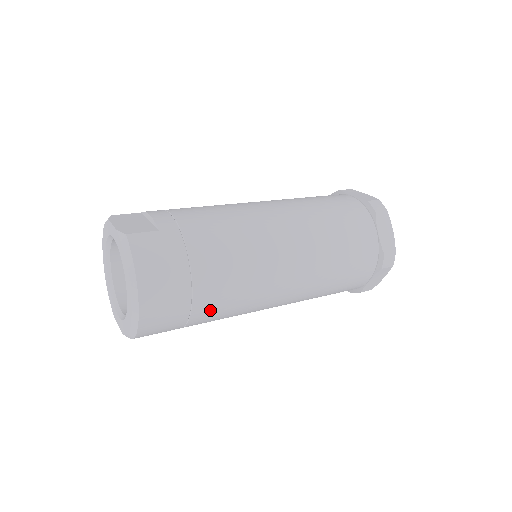
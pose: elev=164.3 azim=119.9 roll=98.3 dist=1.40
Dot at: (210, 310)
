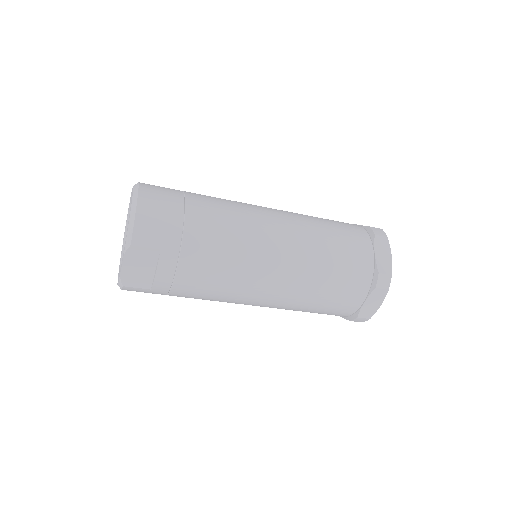
Dot at: (204, 217)
